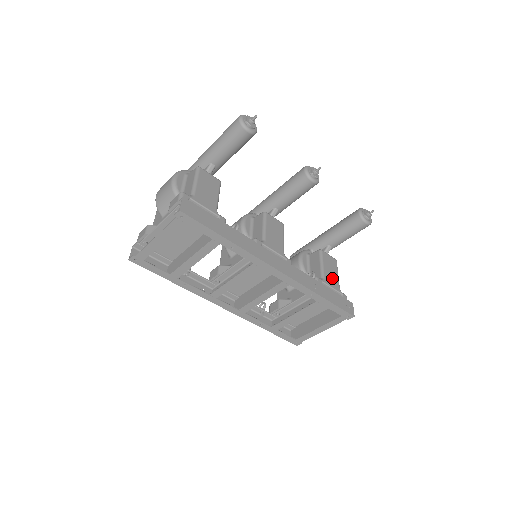
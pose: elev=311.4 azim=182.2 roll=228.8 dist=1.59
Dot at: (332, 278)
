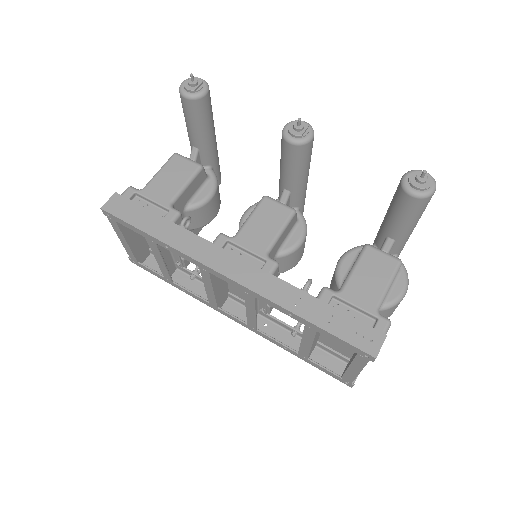
Dot at: (365, 290)
